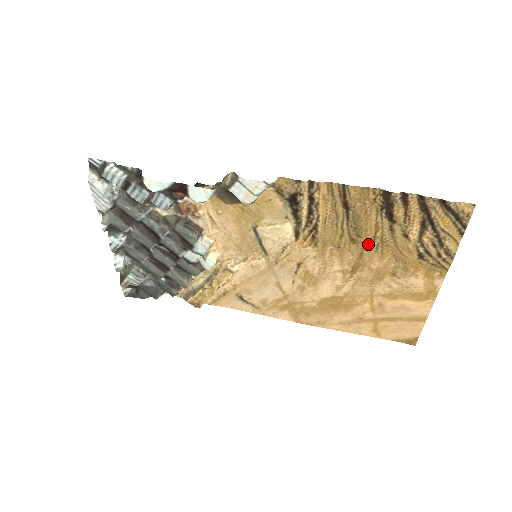
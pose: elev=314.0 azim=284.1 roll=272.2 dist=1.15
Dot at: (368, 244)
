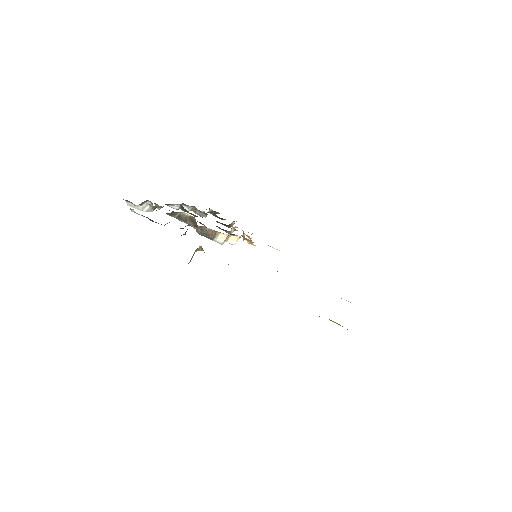
Dot at: occluded
